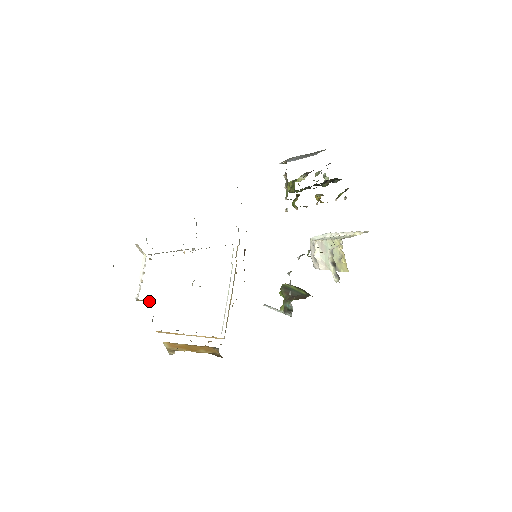
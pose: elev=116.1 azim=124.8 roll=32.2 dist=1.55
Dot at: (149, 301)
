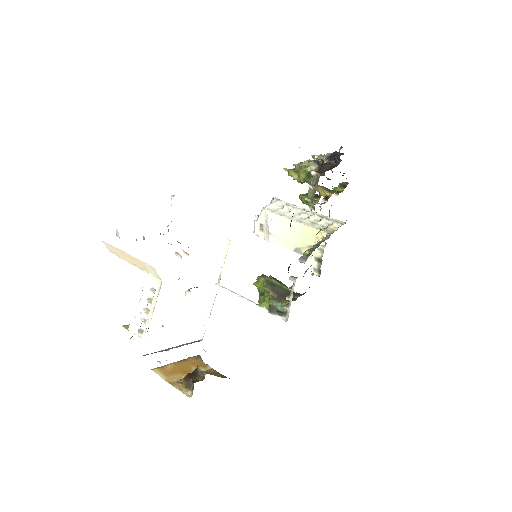
Dot at: occluded
